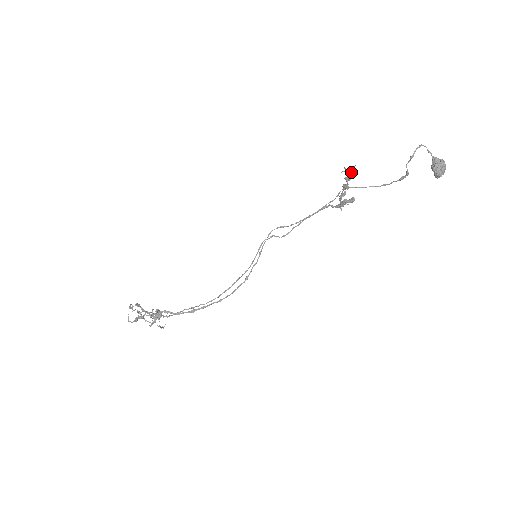
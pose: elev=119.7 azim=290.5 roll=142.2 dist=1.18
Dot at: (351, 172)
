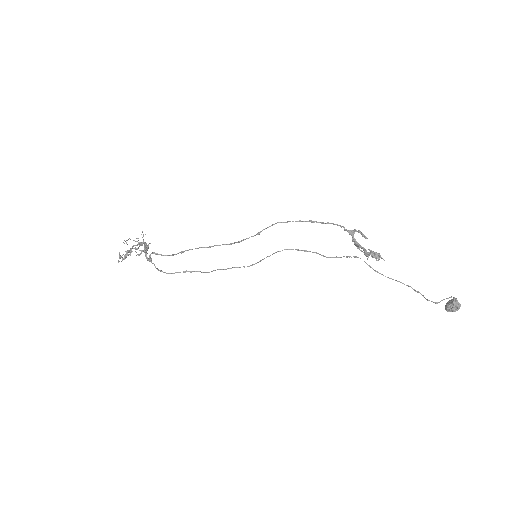
Dot at: (377, 257)
